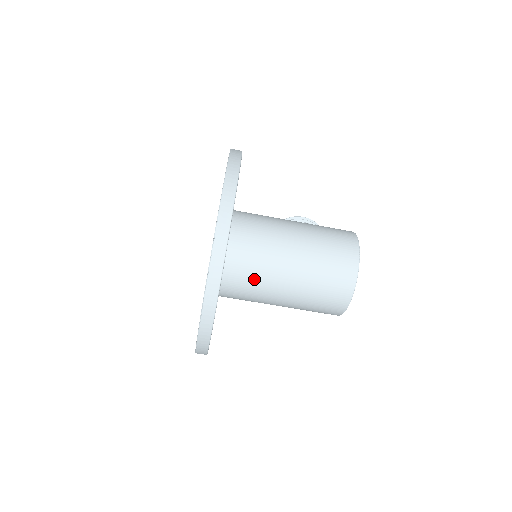
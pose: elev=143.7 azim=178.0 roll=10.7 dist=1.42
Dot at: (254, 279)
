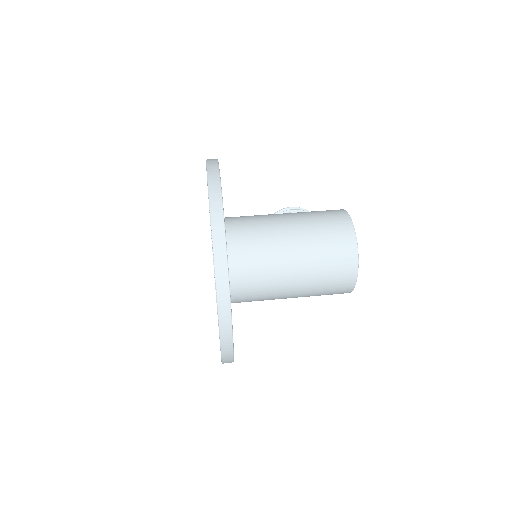
Dot at: (260, 279)
